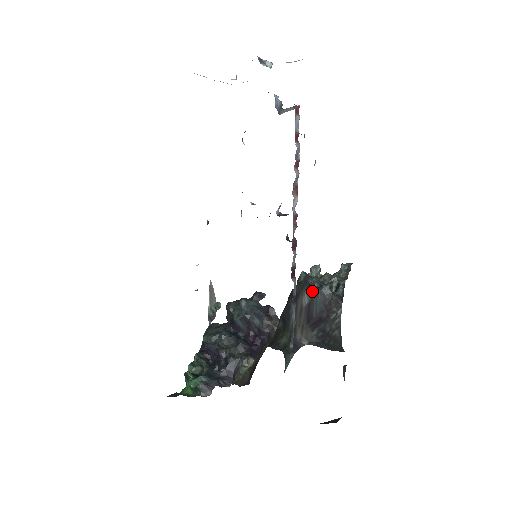
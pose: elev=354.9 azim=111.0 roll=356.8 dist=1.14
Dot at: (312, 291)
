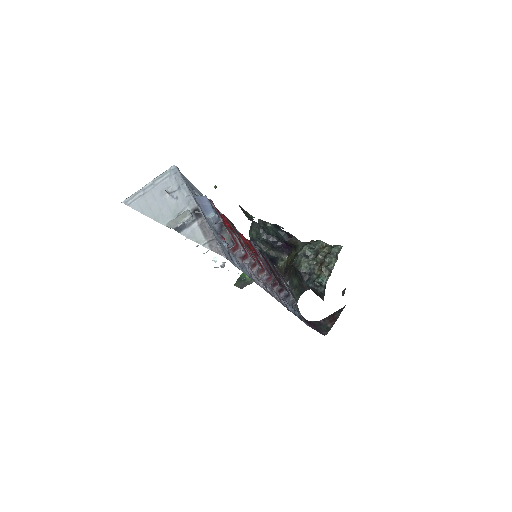
Dot at: occluded
